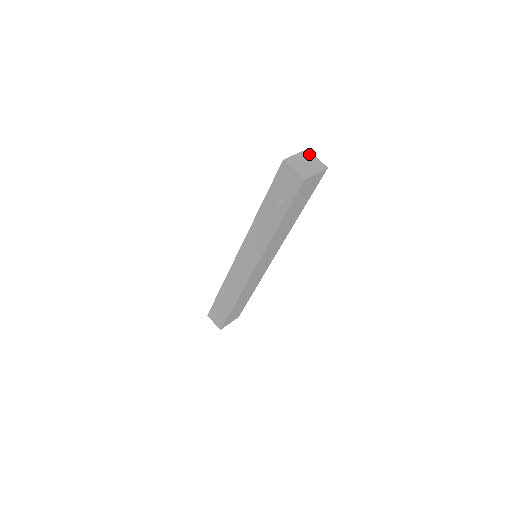
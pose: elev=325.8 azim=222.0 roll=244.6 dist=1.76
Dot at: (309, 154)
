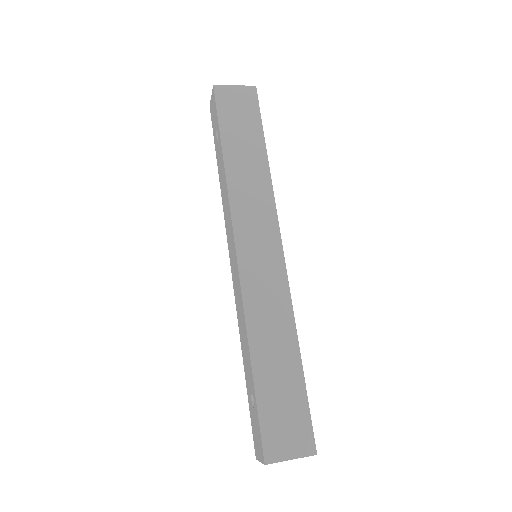
Dot at: occluded
